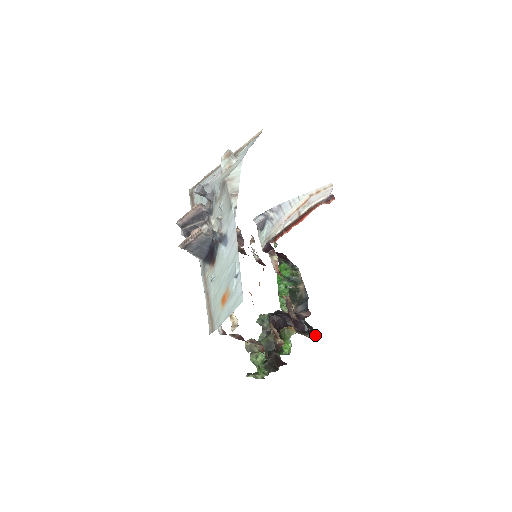
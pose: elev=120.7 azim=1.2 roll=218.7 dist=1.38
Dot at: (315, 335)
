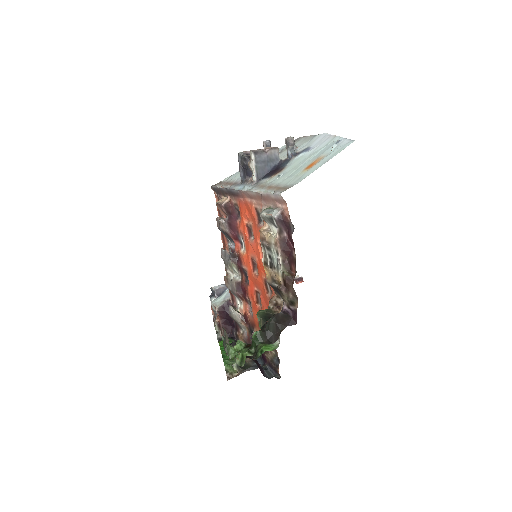
Dot at: (280, 377)
